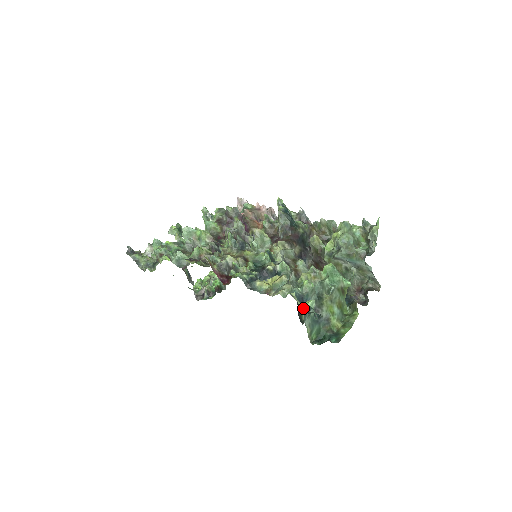
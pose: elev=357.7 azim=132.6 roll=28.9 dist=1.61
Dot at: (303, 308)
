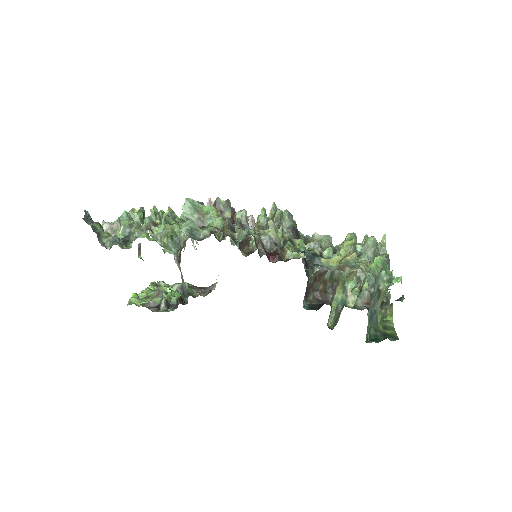
Dot at: occluded
